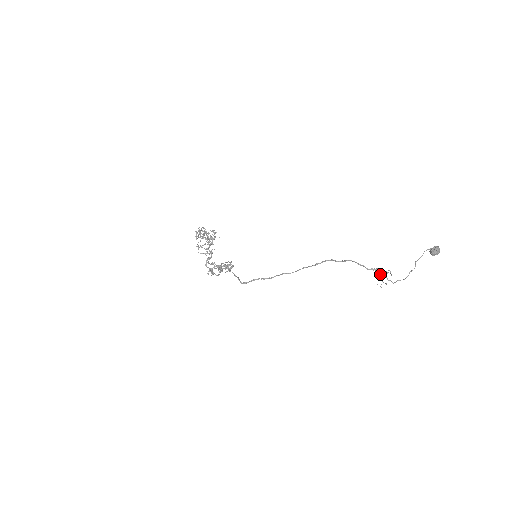
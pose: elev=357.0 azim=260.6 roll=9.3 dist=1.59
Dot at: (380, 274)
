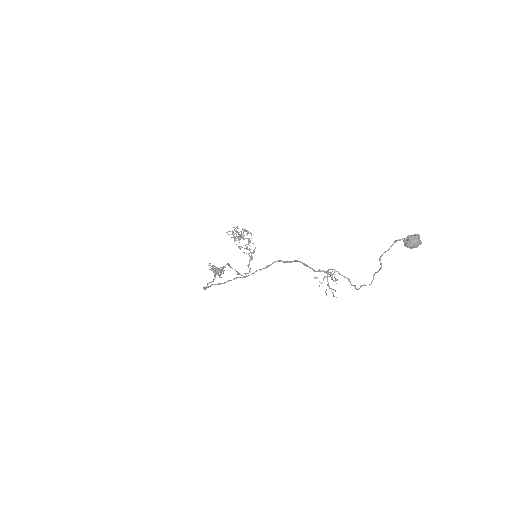
Dot at: (327, 278)
